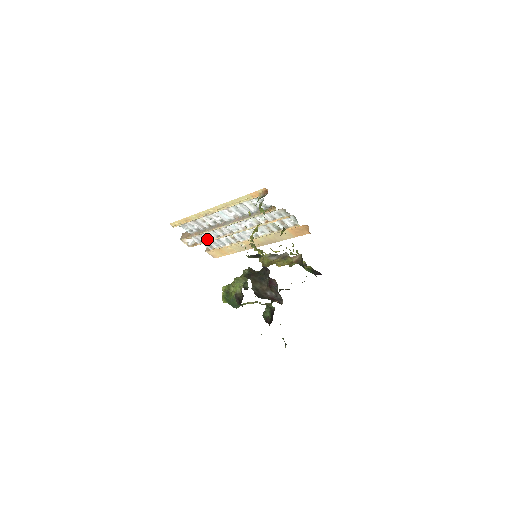
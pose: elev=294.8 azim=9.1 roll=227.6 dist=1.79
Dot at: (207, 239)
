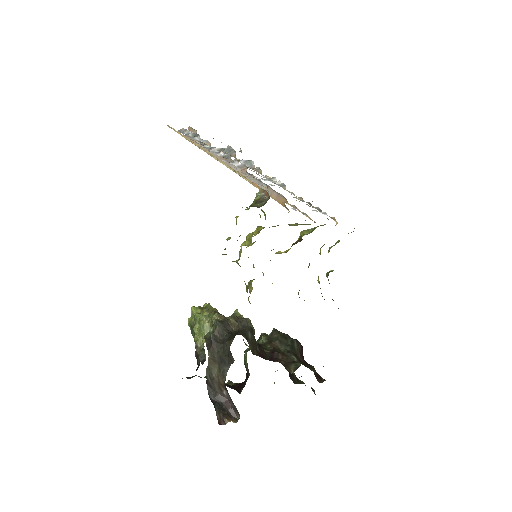
Dot at: occluded
